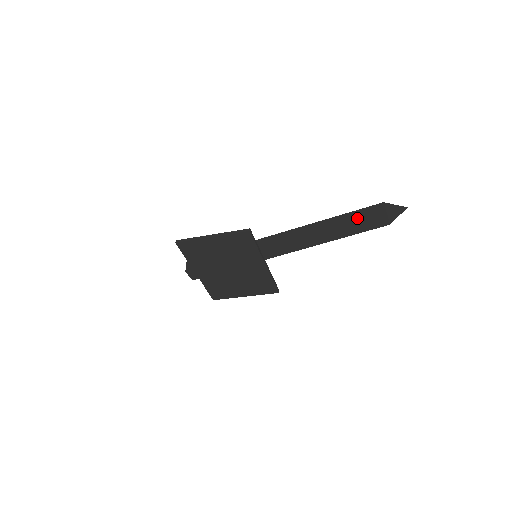
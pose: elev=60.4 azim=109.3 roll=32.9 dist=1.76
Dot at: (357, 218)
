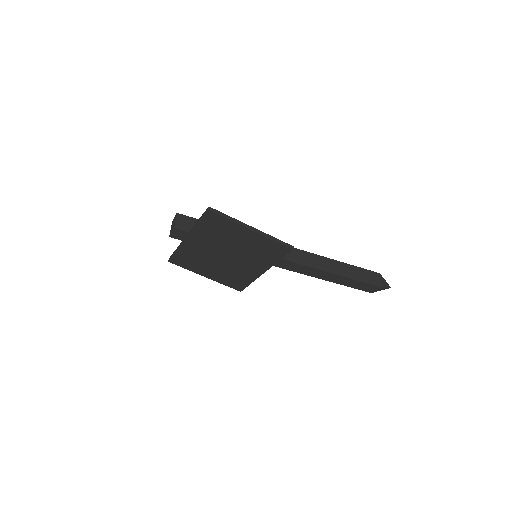
Dot at: (358, 276)
